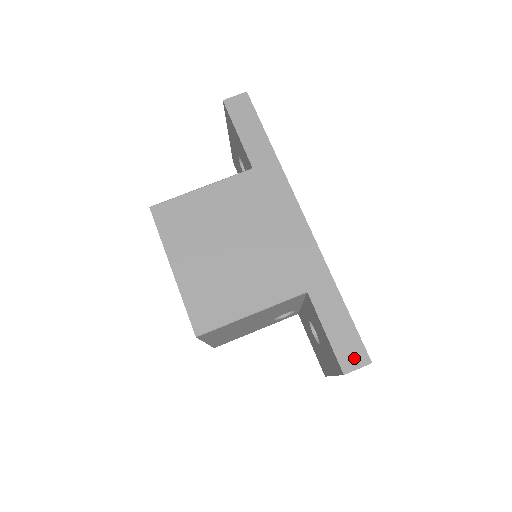
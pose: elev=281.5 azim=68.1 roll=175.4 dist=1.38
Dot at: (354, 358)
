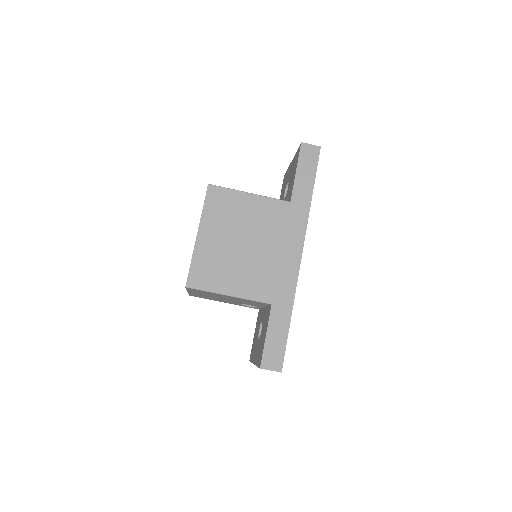
Dot at: (273, 362)
